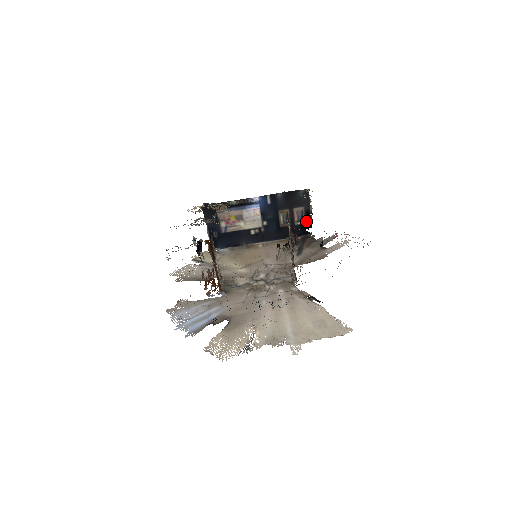
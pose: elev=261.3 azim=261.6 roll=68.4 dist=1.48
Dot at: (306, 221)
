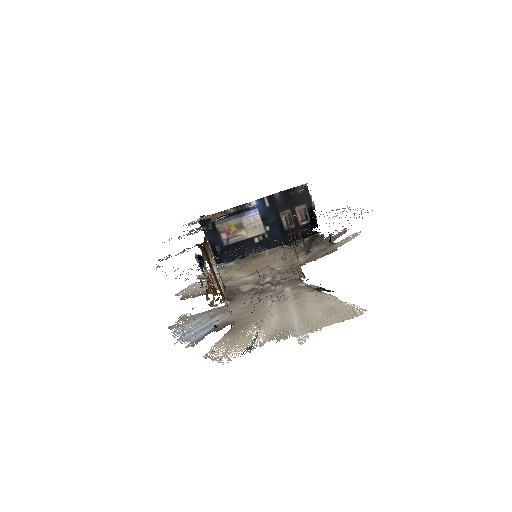
Dot at: (311, 219)
